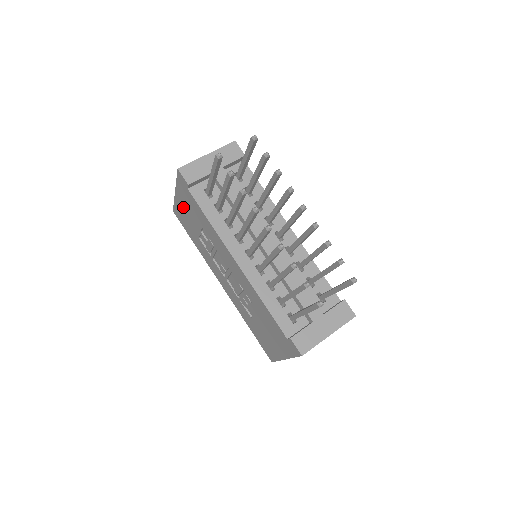
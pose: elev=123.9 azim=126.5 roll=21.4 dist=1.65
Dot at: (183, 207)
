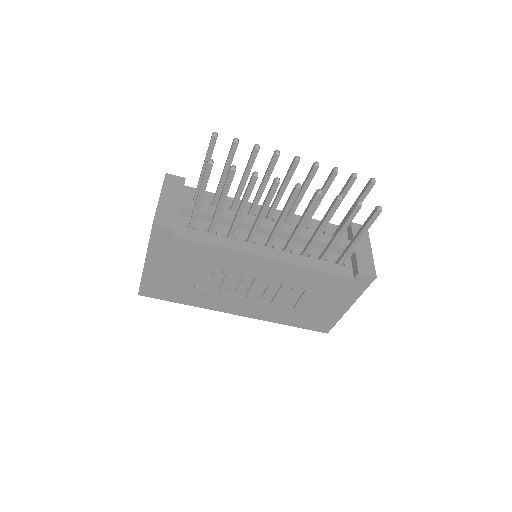
Dot at: (162, 270)
